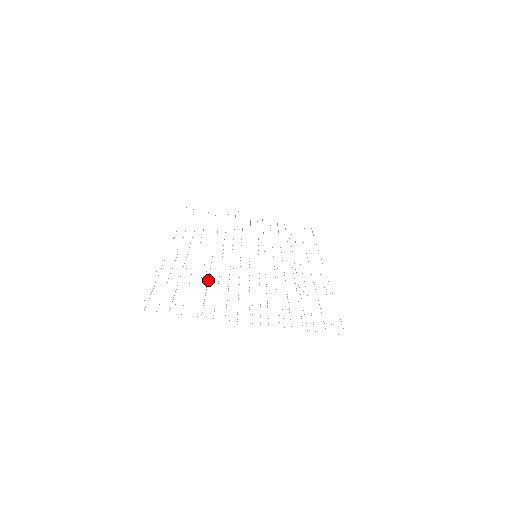
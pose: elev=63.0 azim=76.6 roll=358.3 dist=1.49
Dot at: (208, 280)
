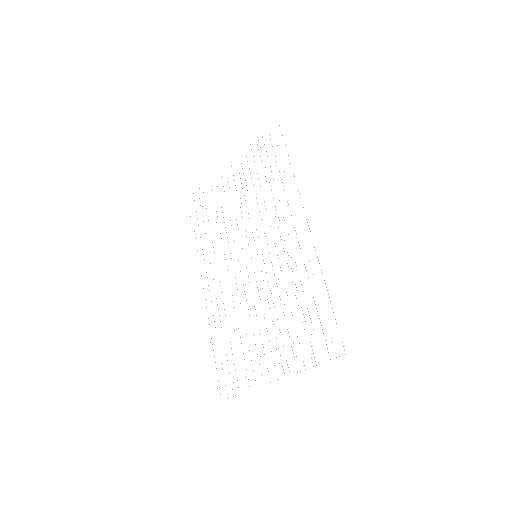
Dot at: occluded
